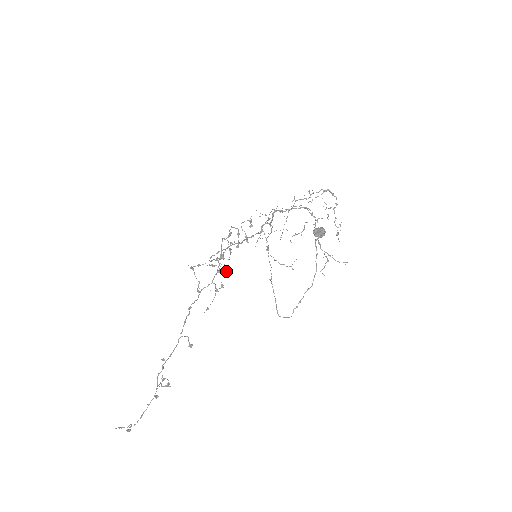
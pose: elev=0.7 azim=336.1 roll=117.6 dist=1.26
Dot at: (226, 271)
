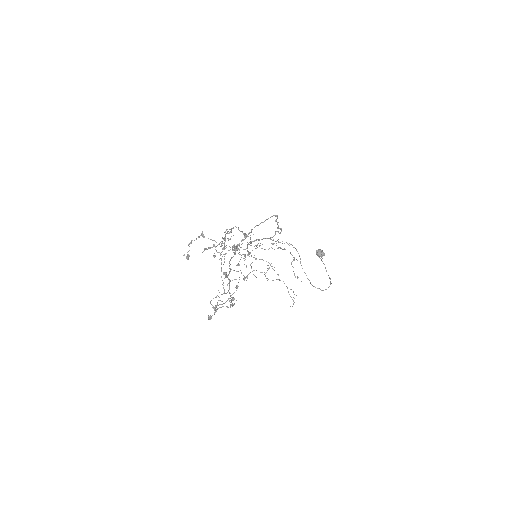
Dot at: (234, 253)
